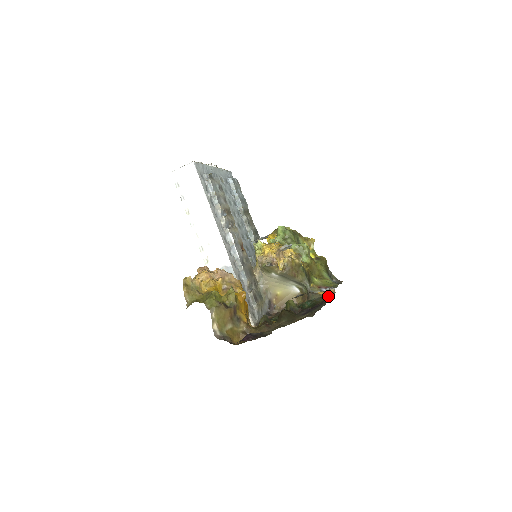
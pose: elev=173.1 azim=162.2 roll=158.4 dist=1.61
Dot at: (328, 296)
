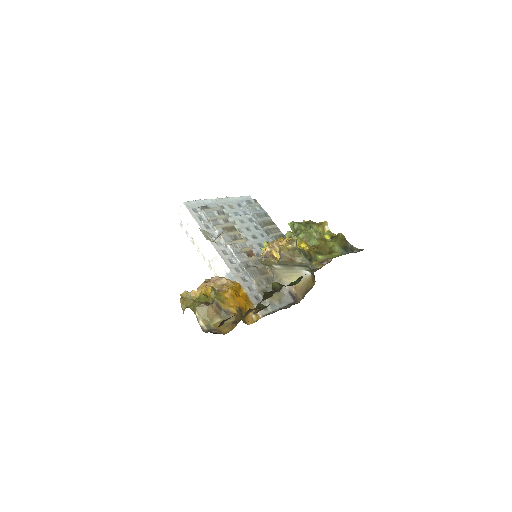
Dot at: occluded
